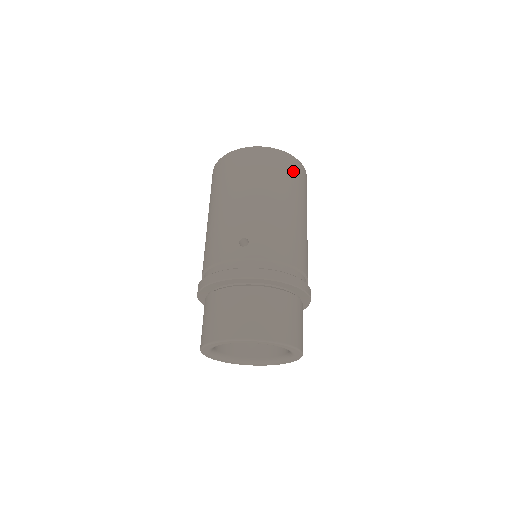
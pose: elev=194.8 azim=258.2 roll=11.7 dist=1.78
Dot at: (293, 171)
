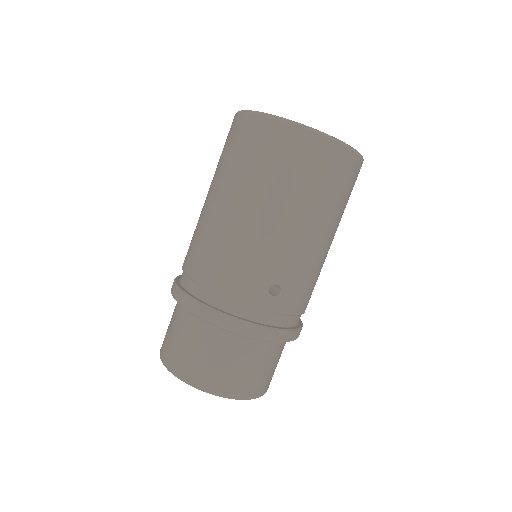
Dot at: (354, 184)
